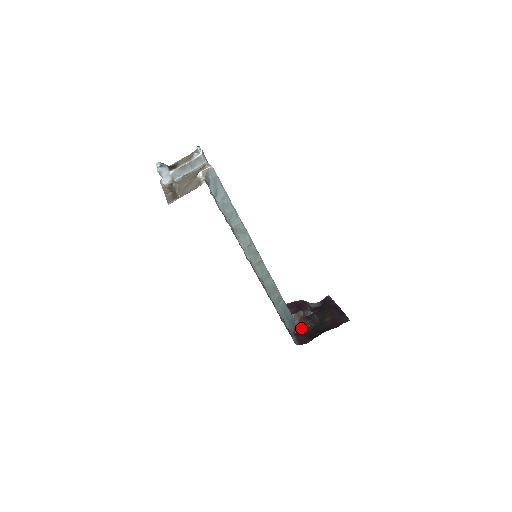
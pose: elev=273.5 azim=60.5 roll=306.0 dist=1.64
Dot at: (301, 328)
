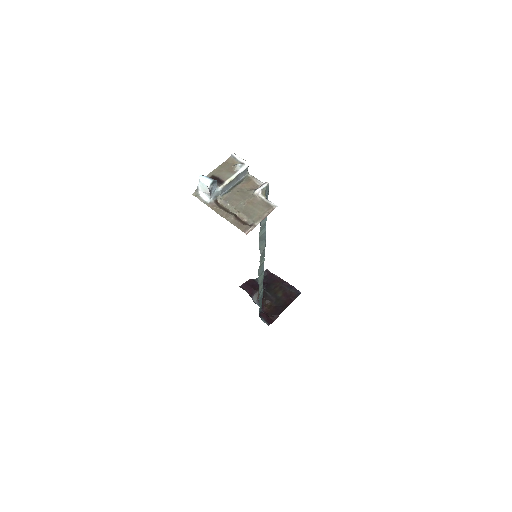
Dot at: (262, 307)
